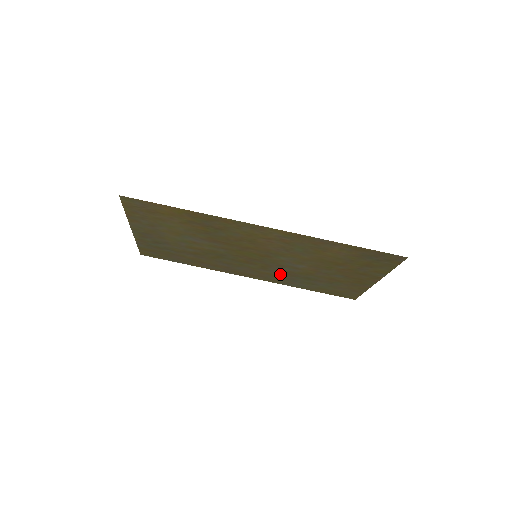
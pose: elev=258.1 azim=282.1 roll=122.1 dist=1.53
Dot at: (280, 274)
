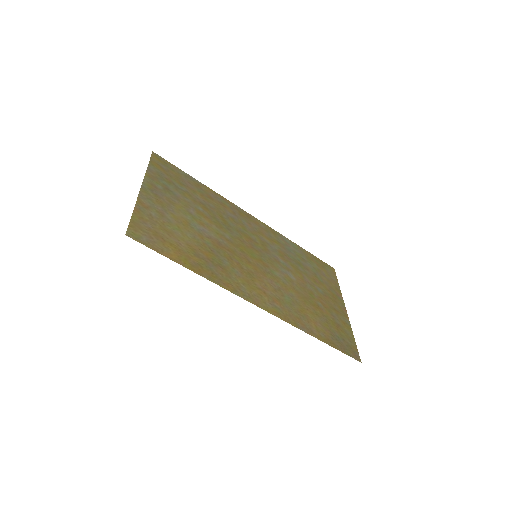
Dot at: (277, 247)
